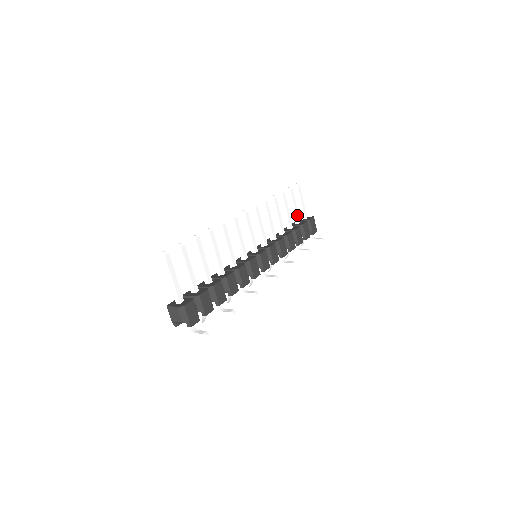
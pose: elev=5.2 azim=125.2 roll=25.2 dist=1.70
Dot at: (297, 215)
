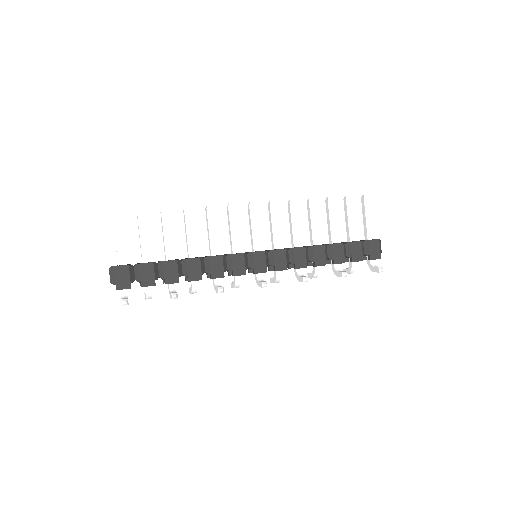
Dot at: (350, 231)
